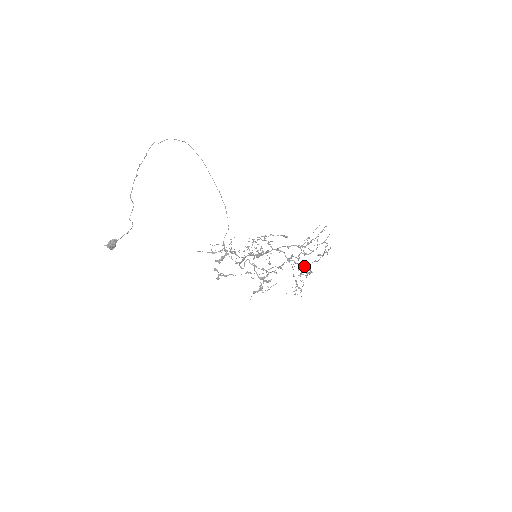
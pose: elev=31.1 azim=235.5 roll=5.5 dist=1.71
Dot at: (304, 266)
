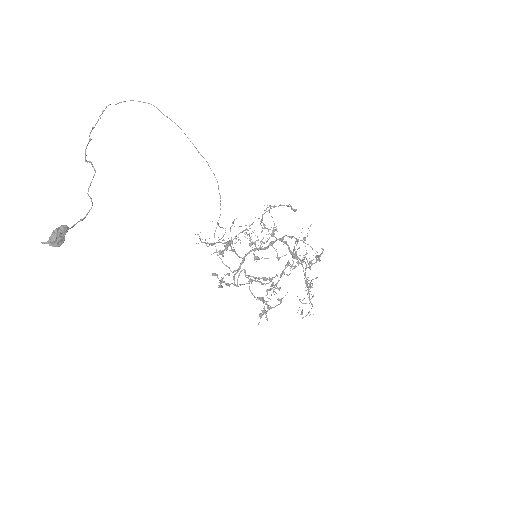
Dot at: (310, 266)
